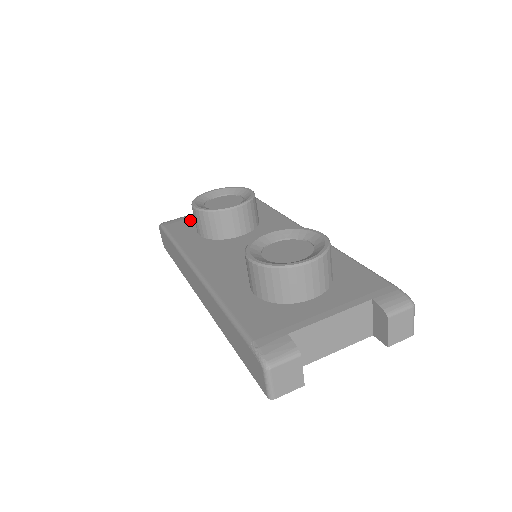
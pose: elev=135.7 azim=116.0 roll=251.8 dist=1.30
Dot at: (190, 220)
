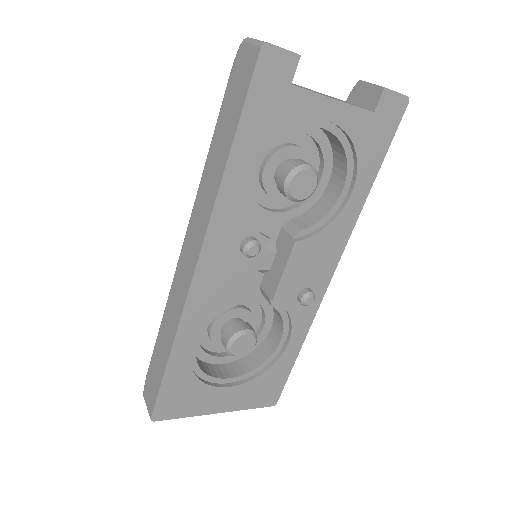
Dot at: occluded
